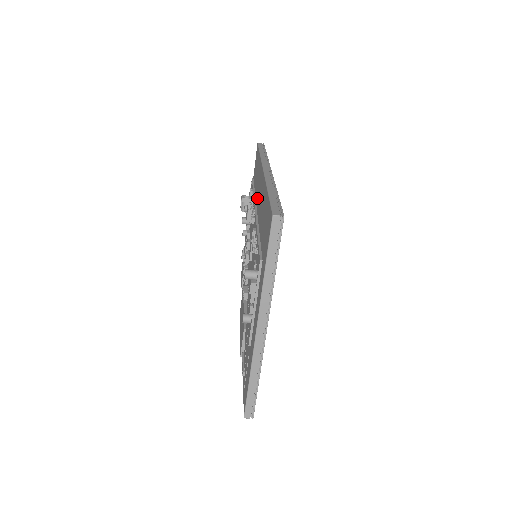
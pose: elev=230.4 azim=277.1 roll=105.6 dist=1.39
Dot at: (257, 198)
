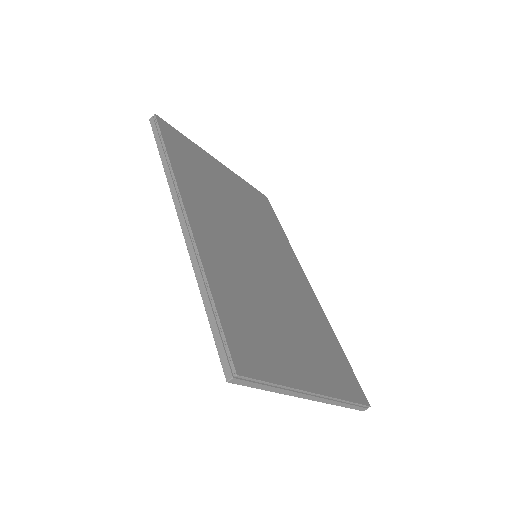
Dot at: occluded
